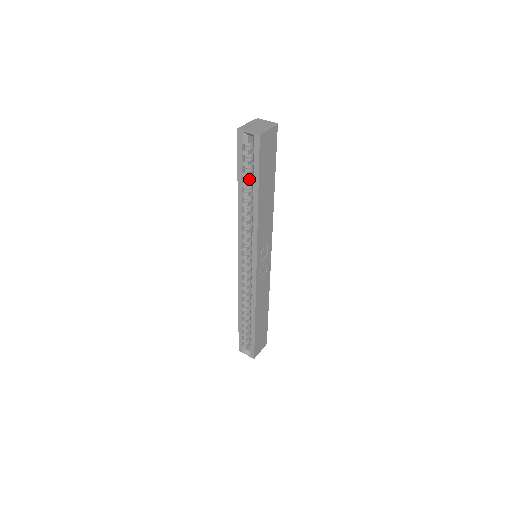
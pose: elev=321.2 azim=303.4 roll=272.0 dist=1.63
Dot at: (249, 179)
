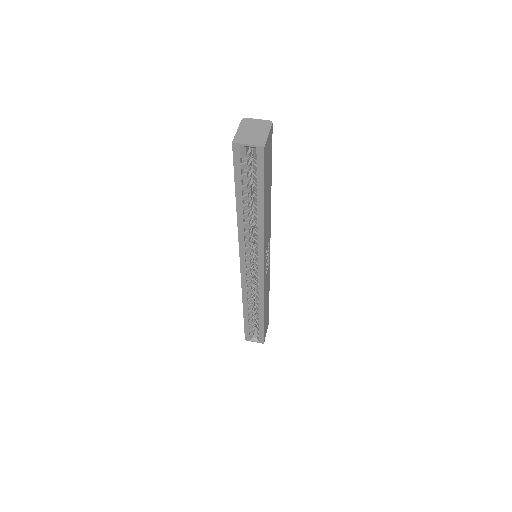
Dot at: (248, 190)
